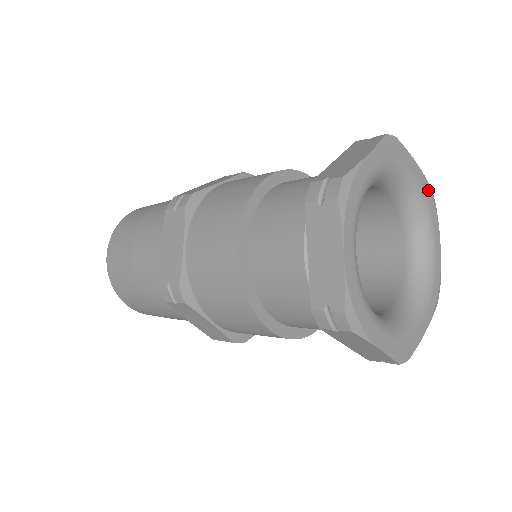
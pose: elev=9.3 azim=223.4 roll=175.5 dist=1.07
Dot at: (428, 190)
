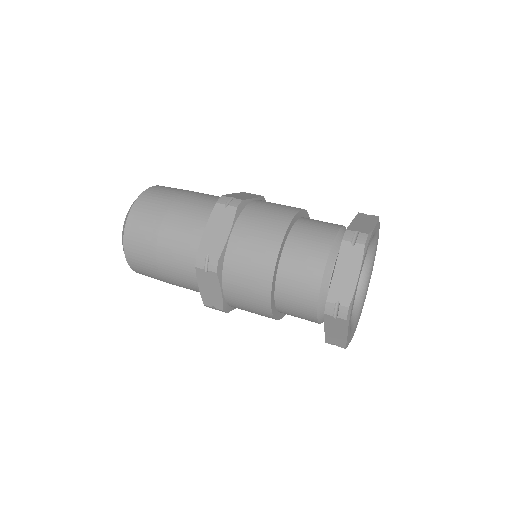
Dot at: (378, 225)
